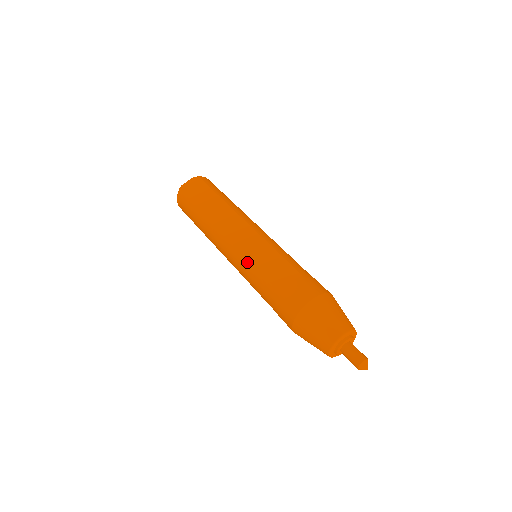
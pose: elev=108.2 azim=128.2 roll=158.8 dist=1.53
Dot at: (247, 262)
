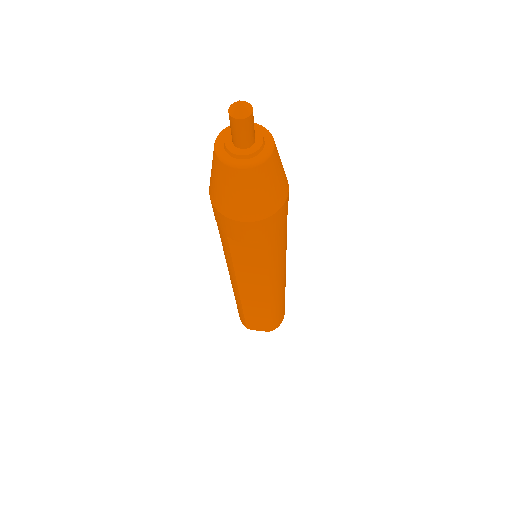
Dot at: occluded
